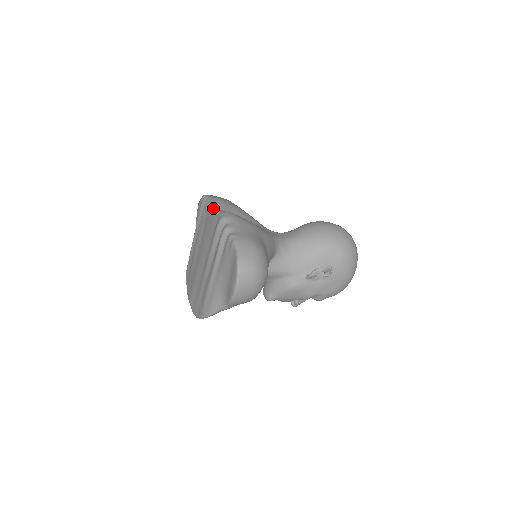
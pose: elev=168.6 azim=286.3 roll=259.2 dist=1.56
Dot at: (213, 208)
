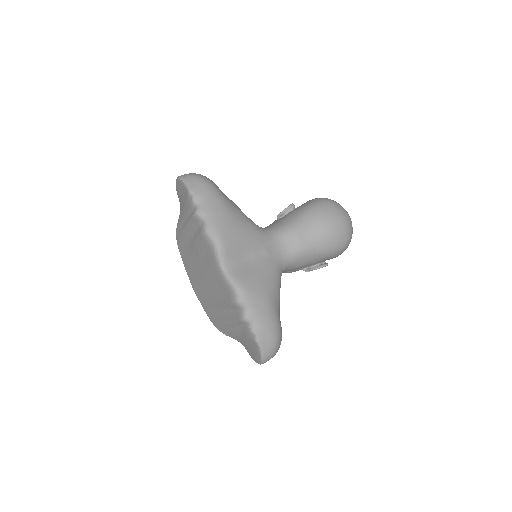
Dot at: (219, 262)
